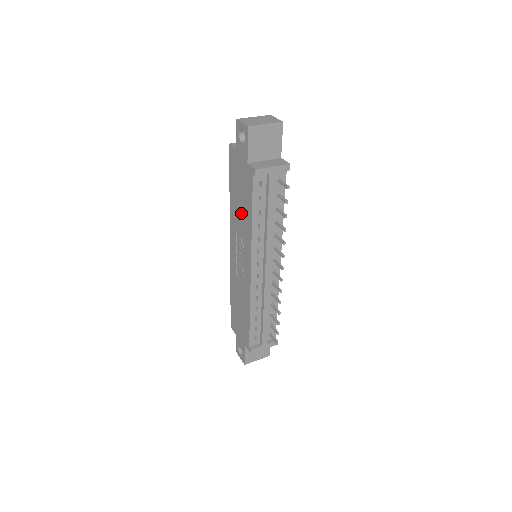
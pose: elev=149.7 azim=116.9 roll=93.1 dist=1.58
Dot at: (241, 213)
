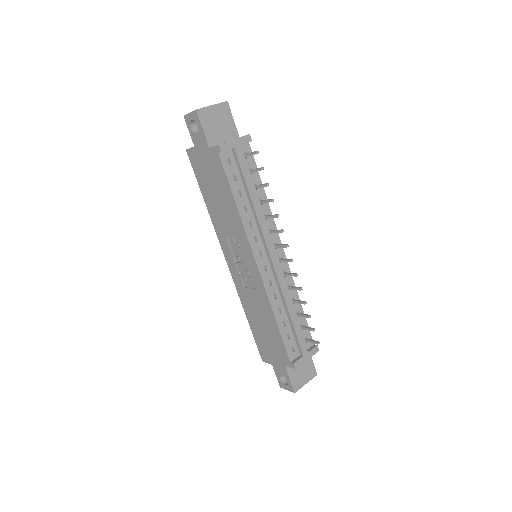
Dot at: (223, 209)
